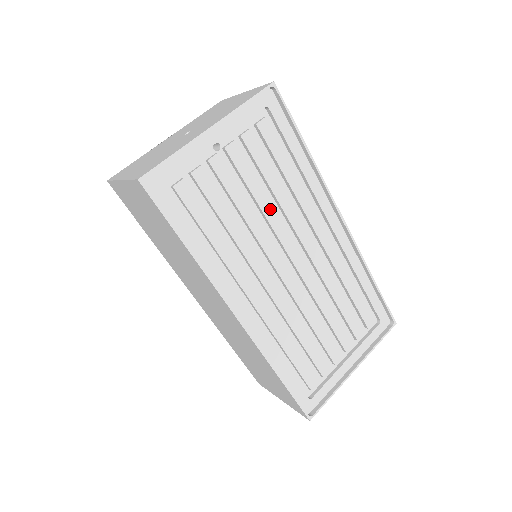
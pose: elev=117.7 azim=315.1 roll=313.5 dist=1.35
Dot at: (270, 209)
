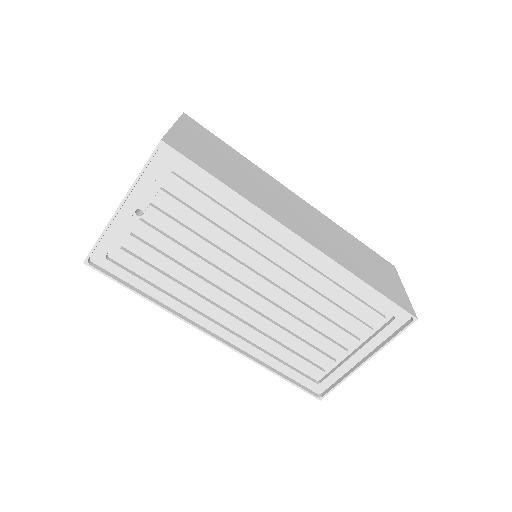
Dot at: (212, 249)
